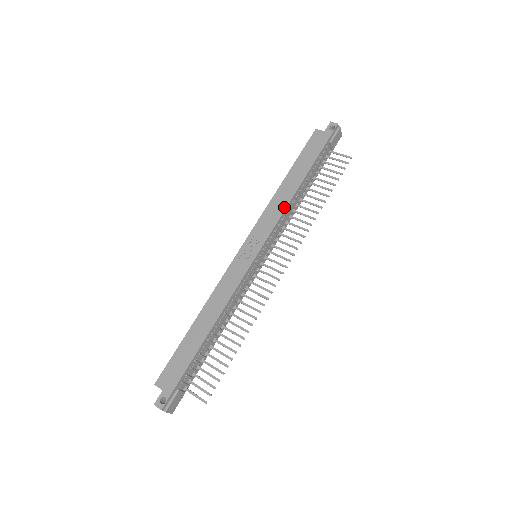
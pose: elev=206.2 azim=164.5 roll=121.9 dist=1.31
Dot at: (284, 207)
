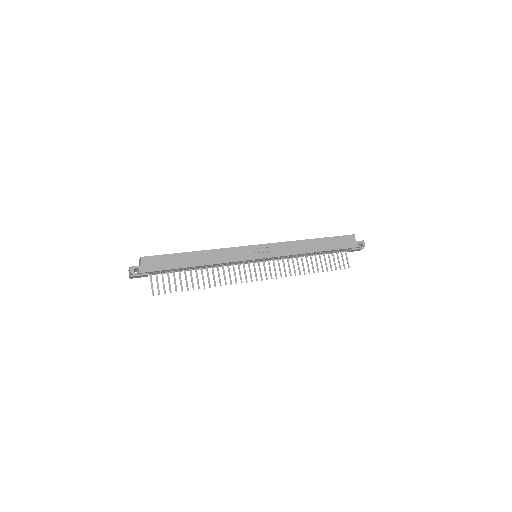
Dot at: (297, 253)
